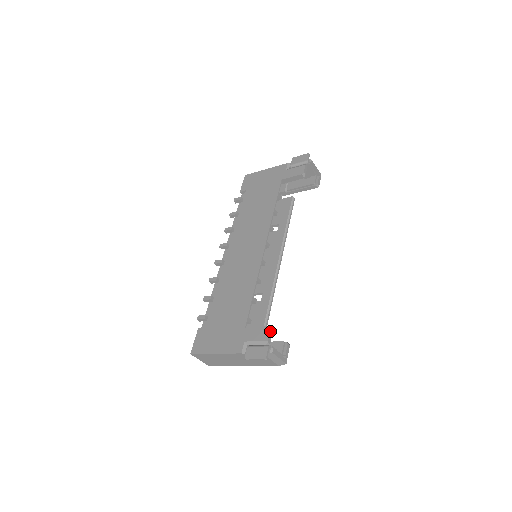
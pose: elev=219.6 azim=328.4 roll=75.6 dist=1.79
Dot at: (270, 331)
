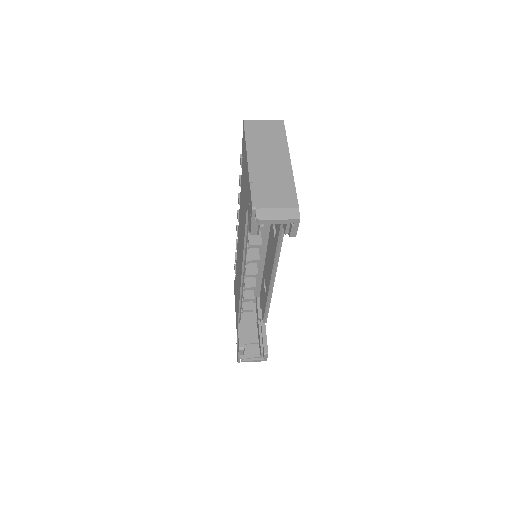
Dot at: (239, 351)
